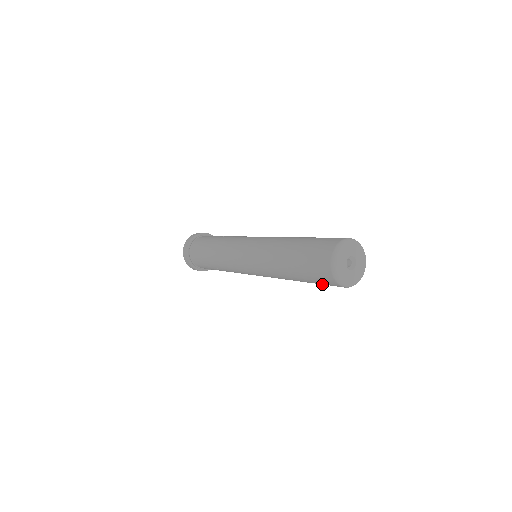
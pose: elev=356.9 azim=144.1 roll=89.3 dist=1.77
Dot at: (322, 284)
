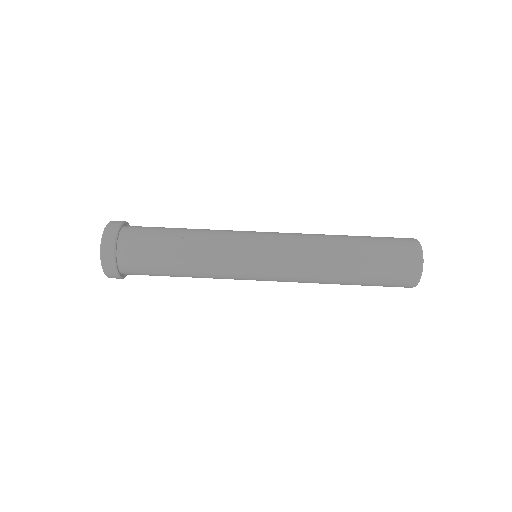
Dot at: occluded
